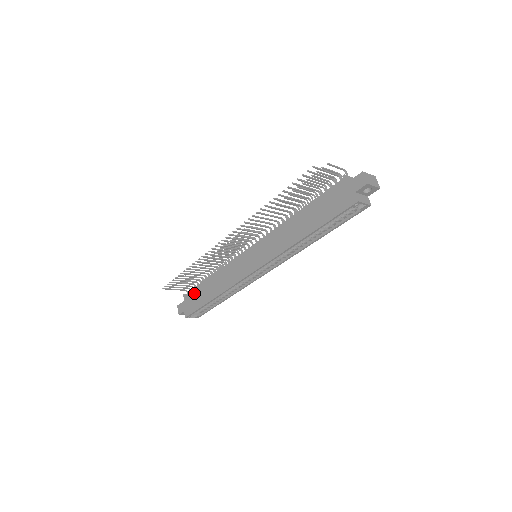
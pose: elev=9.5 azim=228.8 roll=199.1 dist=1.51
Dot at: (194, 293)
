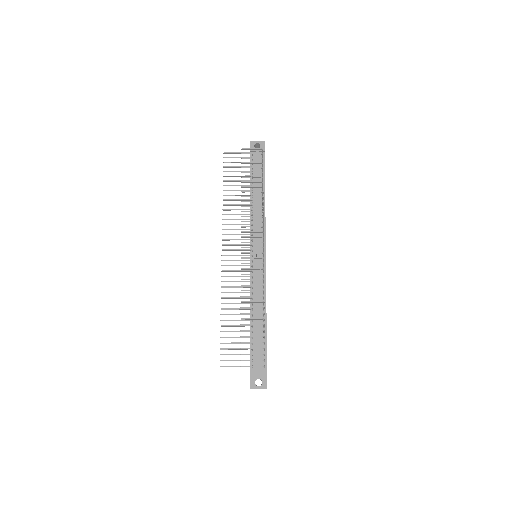
Dot at: occluded
